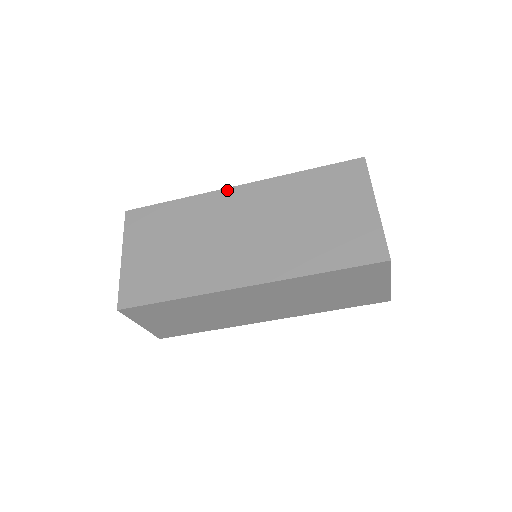
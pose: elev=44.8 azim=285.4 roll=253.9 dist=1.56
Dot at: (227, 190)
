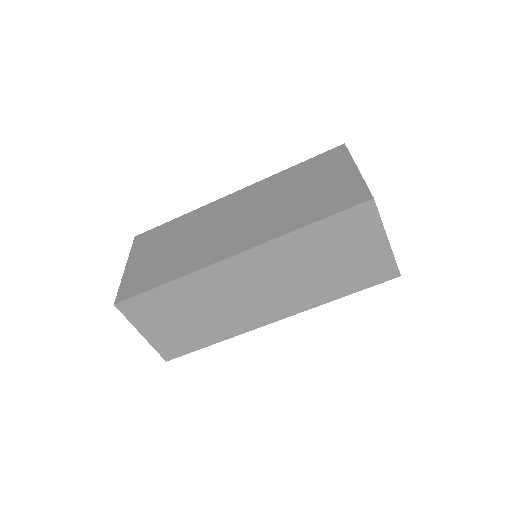
Dot at: (223, 198)
